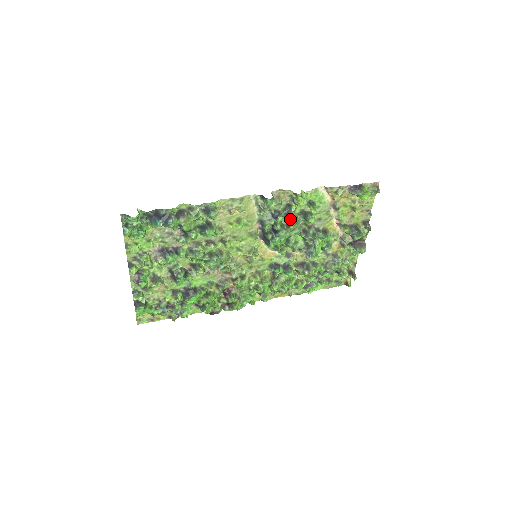
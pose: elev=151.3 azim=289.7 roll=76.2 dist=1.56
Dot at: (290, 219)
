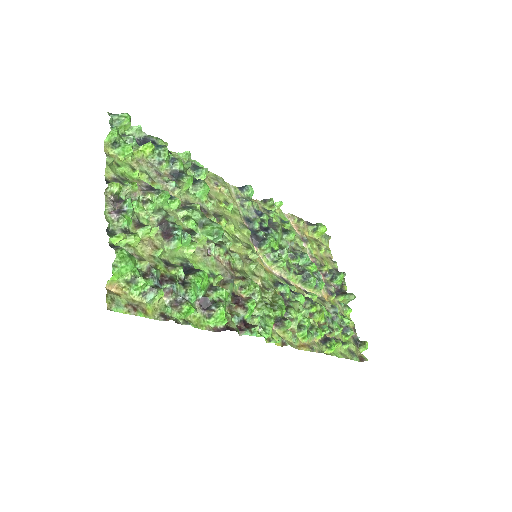
Dot at: (273, 224)
